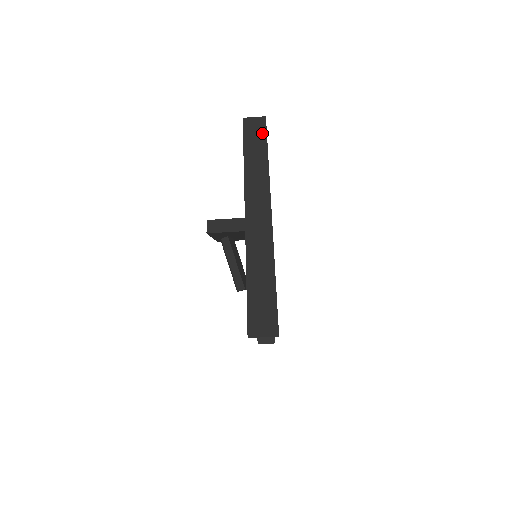
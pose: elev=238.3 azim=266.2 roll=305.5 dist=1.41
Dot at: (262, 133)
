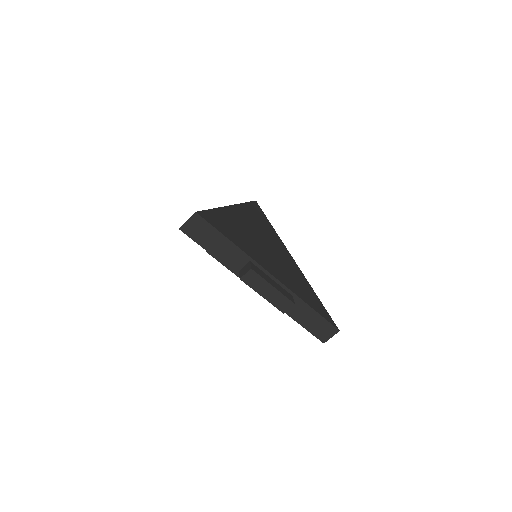
Dot at: occluded
